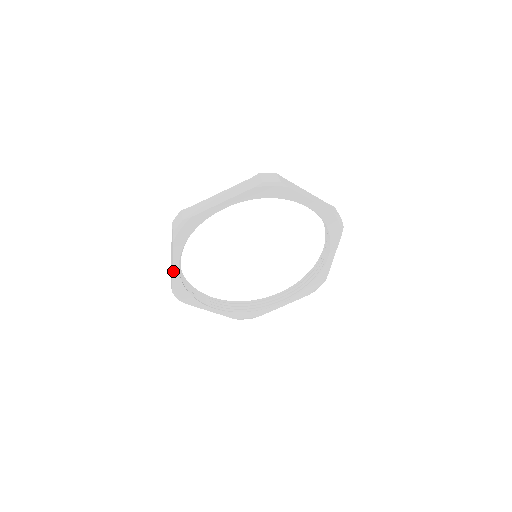
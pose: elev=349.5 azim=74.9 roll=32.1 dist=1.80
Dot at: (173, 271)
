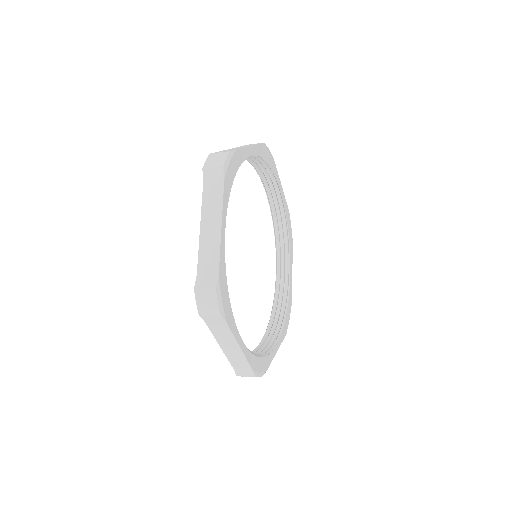
Dot at: (221, 239)
